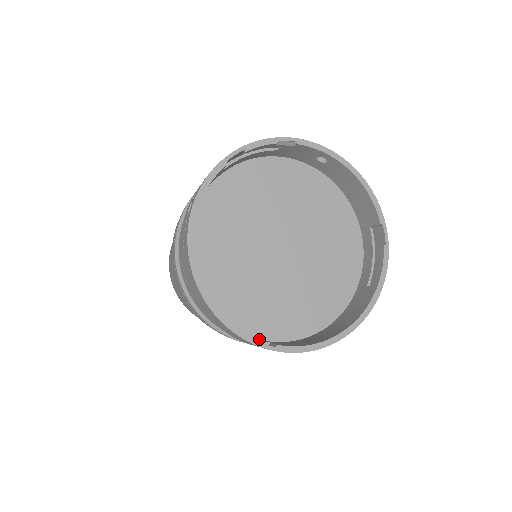
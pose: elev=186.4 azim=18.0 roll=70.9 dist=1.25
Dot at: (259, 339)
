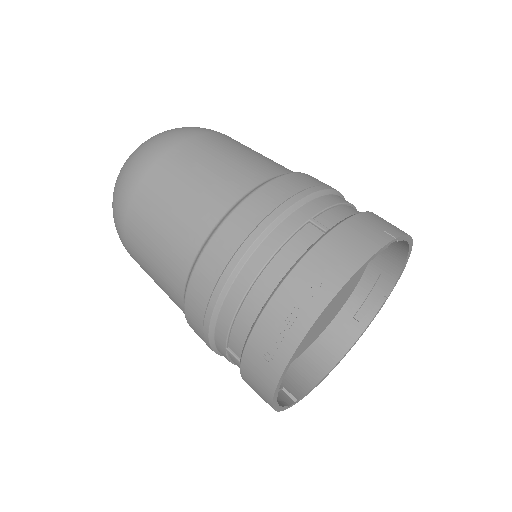
Dot at: occluded
